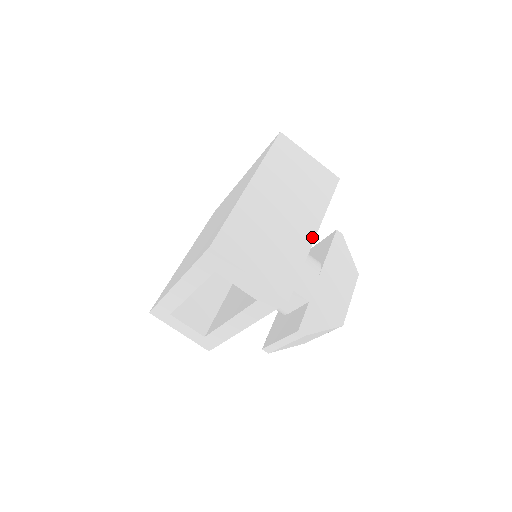
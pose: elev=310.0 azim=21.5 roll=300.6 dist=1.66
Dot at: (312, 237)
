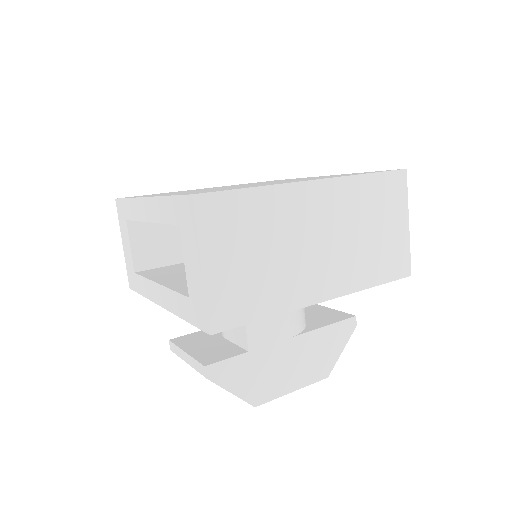
Dot at: (315, 300)
